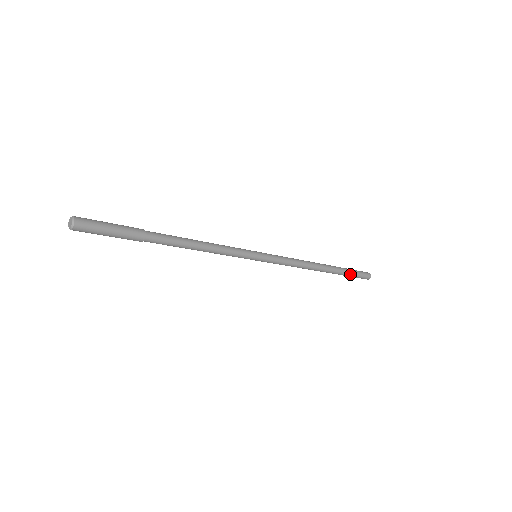
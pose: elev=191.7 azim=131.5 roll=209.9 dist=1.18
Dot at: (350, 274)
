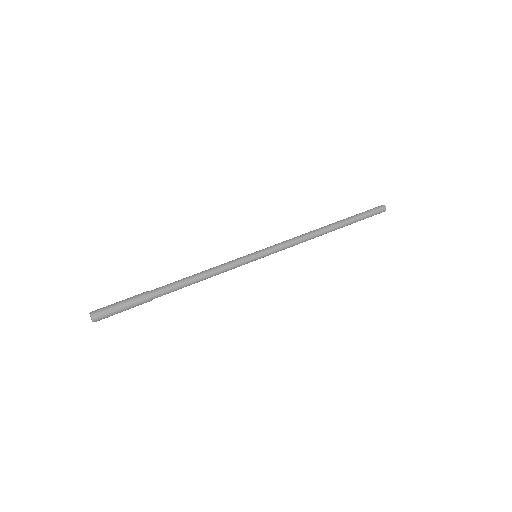
Dot at: (358, 220)
